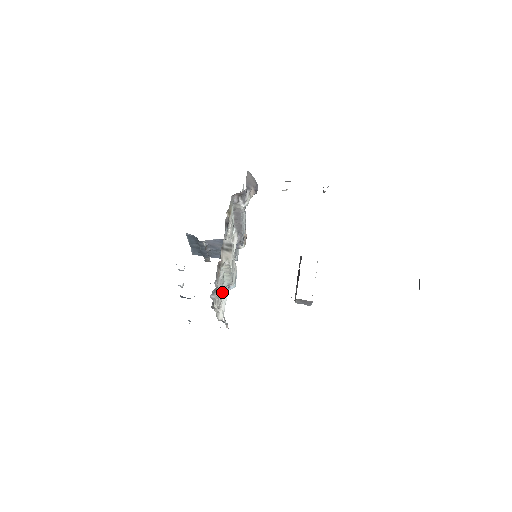
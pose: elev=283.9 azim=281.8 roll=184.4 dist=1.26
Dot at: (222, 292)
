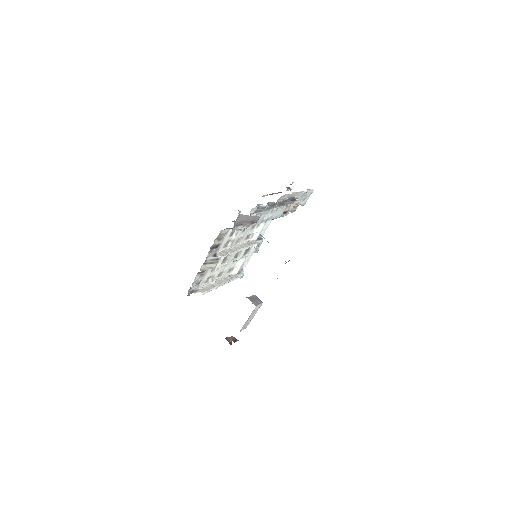
Dot at: occluded
